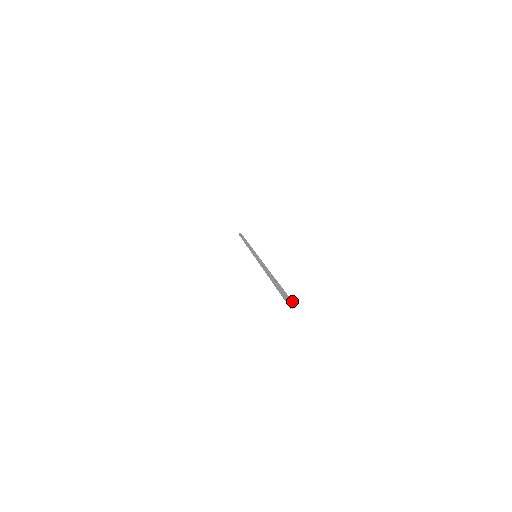
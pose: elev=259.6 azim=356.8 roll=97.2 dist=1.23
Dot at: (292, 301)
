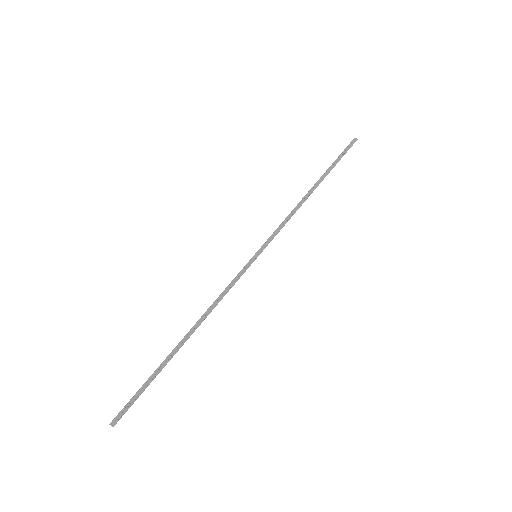
Dot at: (122, 415)
